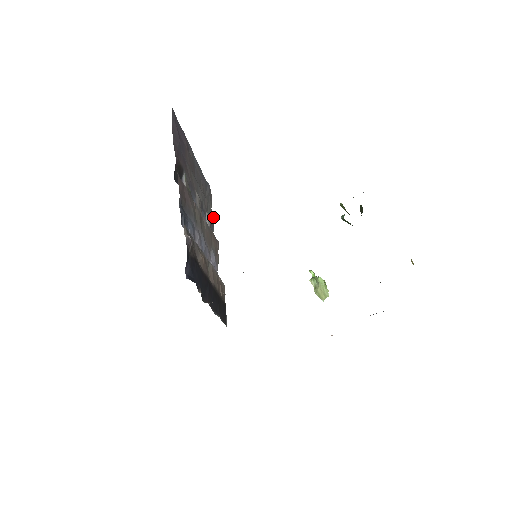
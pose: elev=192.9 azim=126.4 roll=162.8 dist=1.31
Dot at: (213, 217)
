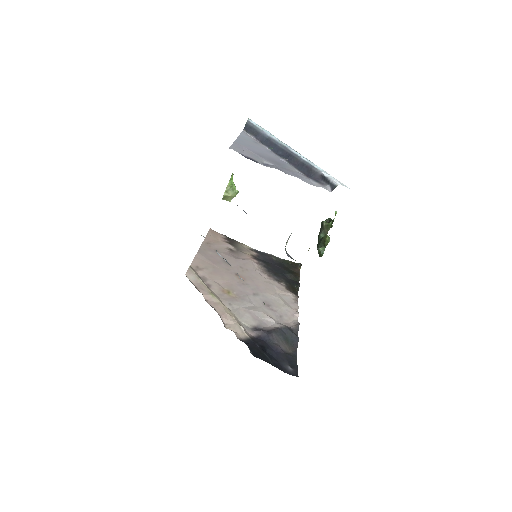
Dot at: occluded
